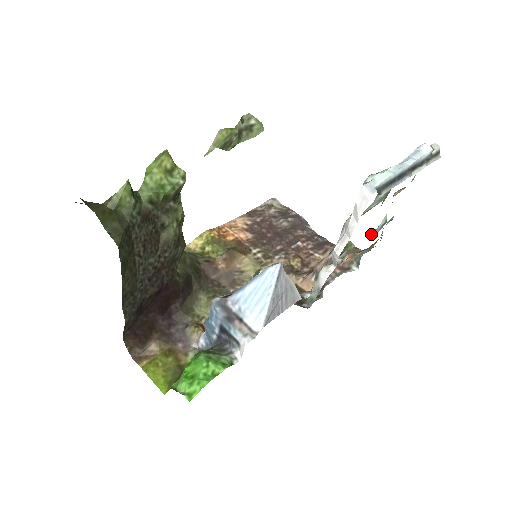
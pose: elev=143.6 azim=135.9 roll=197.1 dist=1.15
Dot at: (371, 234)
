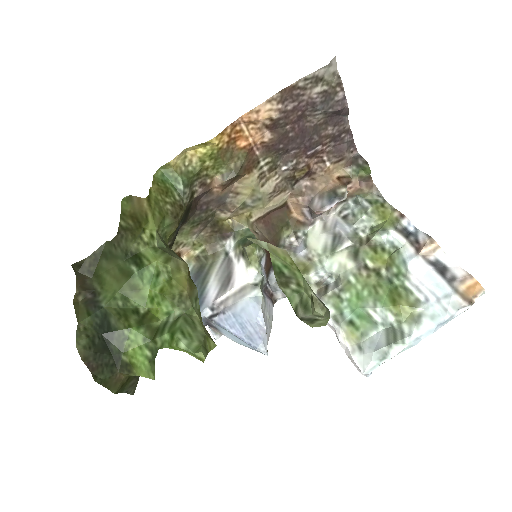
Dot at: (378, 239)
